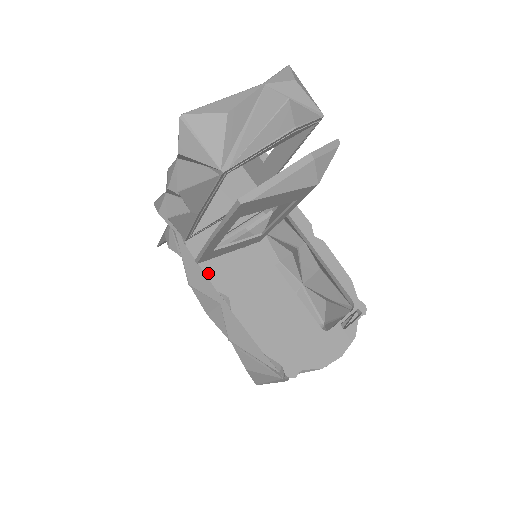
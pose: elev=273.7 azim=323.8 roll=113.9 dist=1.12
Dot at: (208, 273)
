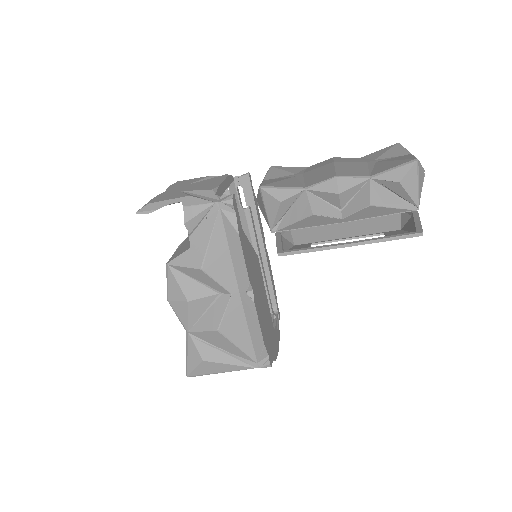
Dot at: (246, 264)
